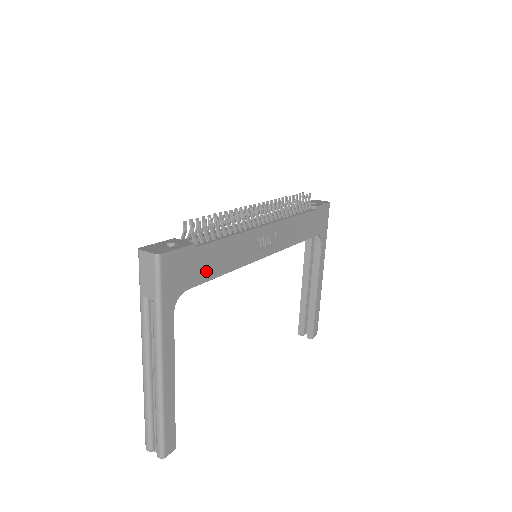
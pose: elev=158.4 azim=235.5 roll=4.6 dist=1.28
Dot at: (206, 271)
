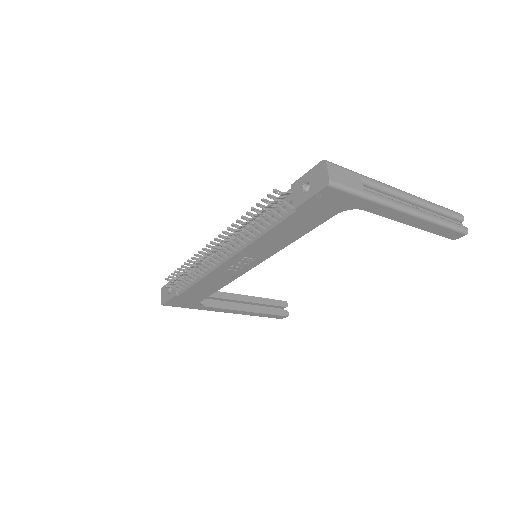
Dot at: (203, 294)
